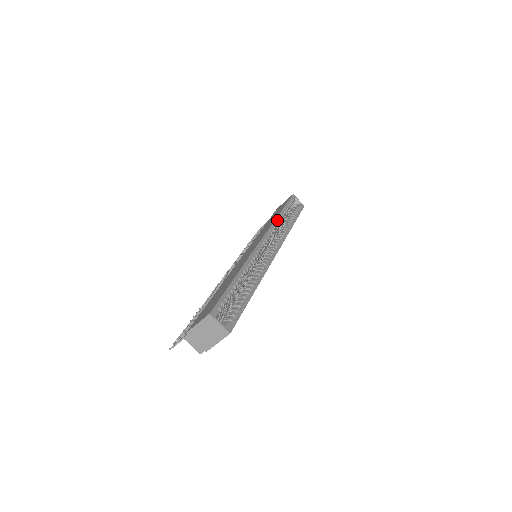
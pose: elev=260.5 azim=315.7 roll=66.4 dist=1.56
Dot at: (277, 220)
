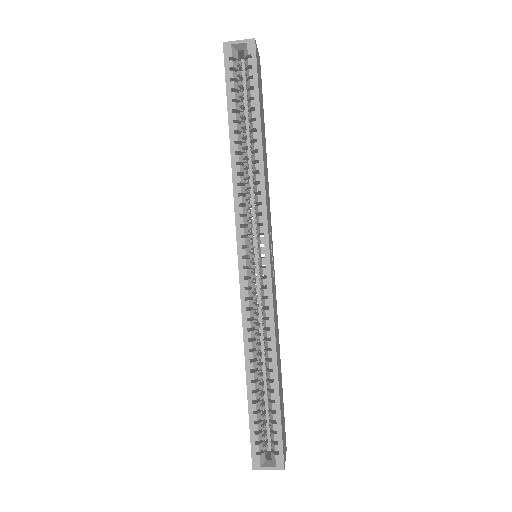
Dot at: (235, 178)
